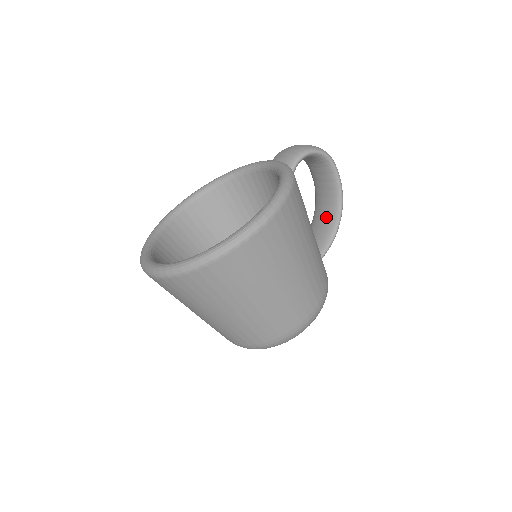
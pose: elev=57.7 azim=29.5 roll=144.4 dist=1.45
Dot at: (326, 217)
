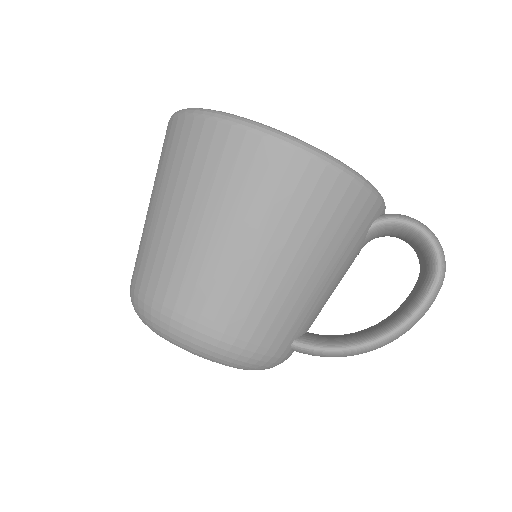
Dot at: (361, 332)
